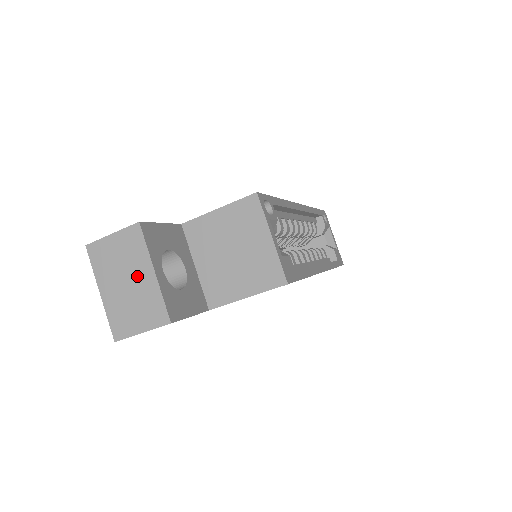
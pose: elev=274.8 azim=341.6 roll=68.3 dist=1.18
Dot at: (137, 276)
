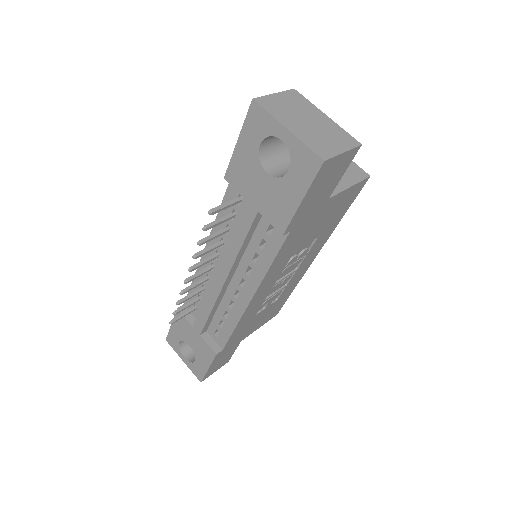
Dot at: (314, 118)
